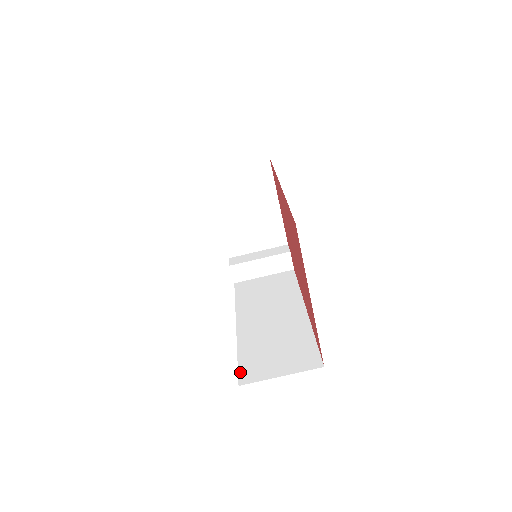
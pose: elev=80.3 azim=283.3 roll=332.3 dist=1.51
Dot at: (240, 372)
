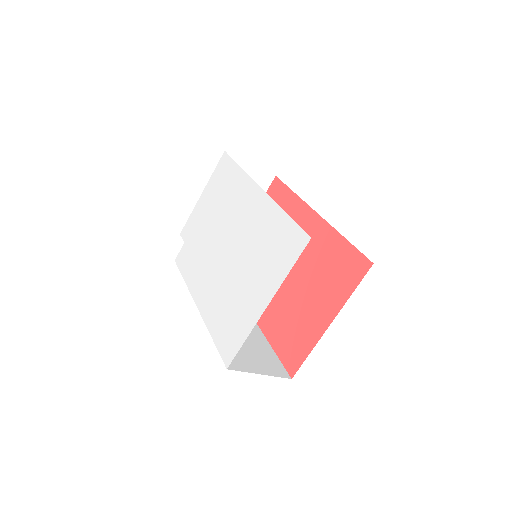
Dot at: (222, 356)
